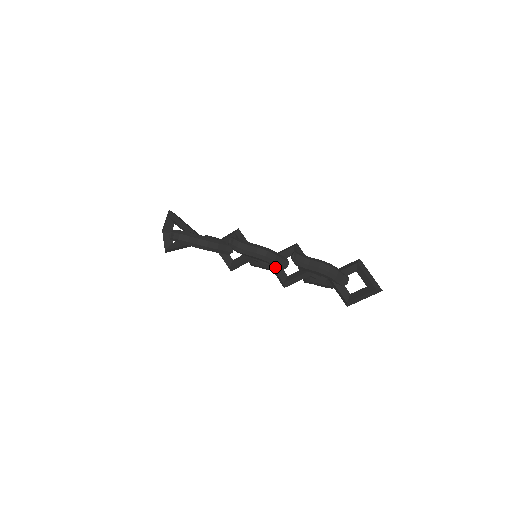
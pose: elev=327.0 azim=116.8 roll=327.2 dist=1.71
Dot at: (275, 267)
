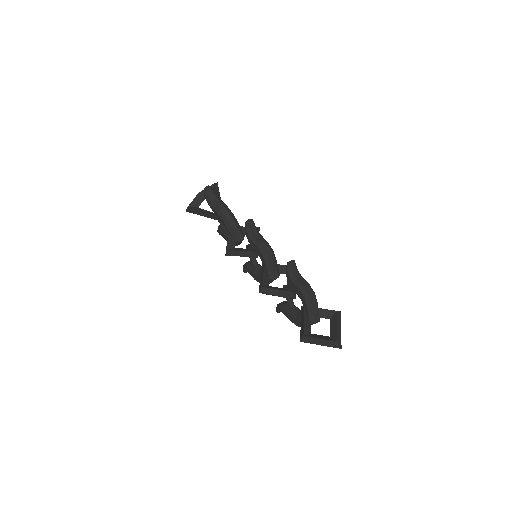
Dot at: (265, 271)
